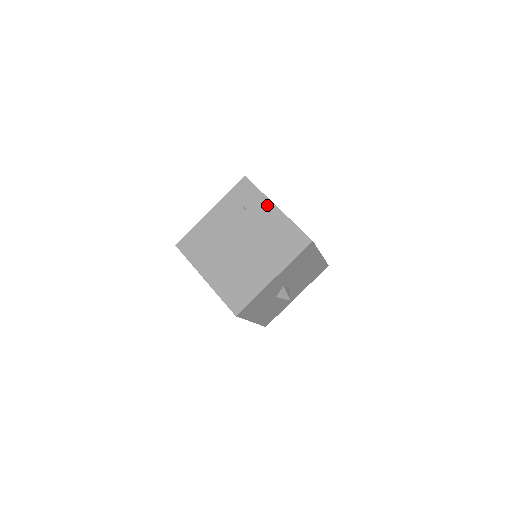
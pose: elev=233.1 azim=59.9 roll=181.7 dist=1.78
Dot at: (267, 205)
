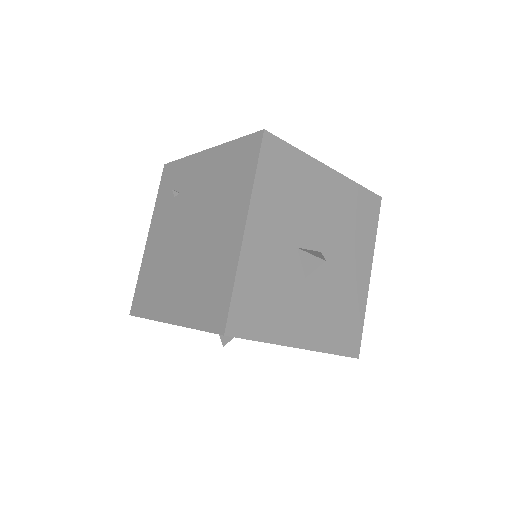
Dot at: (196, 161)
